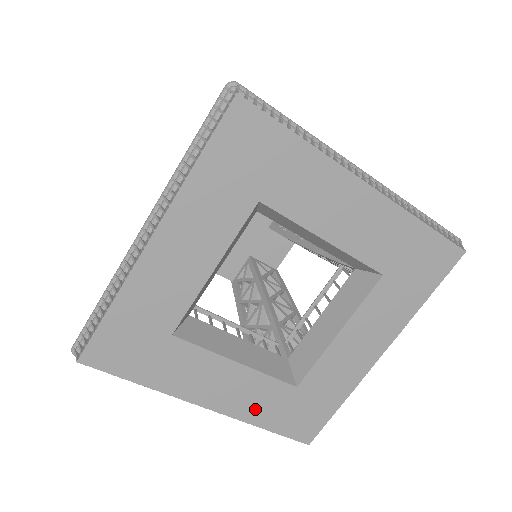
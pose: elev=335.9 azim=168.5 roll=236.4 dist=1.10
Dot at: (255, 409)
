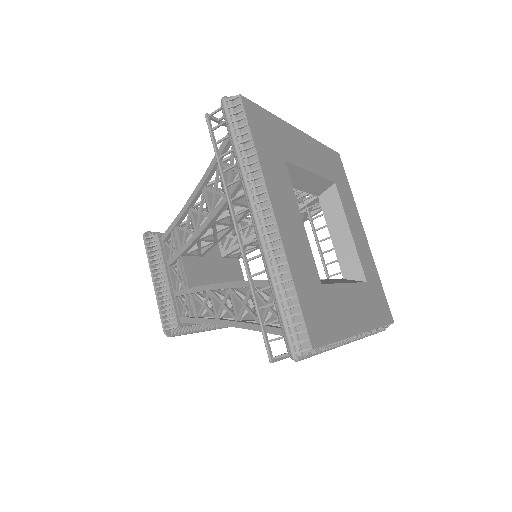
Dot at: (296, 261)
